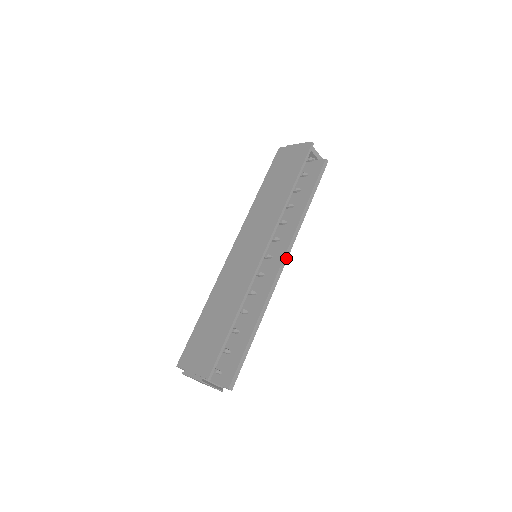
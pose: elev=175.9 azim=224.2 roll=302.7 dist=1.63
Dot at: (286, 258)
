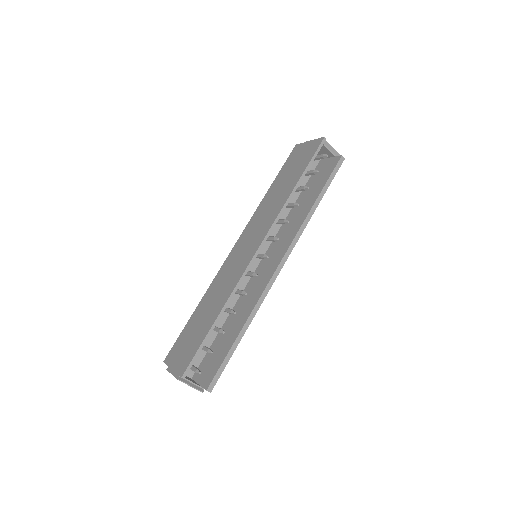
Dot at: (285, 259)
